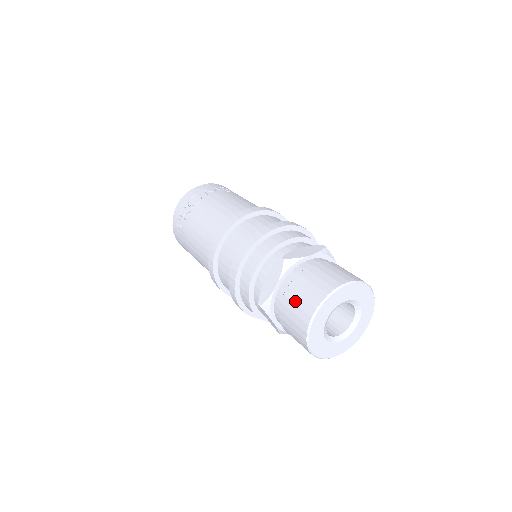
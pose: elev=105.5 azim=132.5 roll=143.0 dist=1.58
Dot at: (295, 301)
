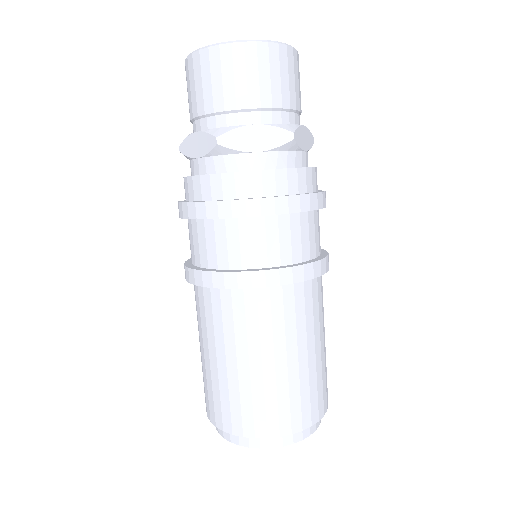
Dot at: occluded
